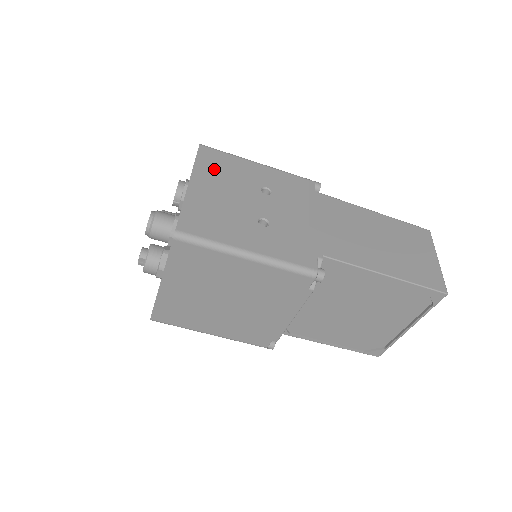
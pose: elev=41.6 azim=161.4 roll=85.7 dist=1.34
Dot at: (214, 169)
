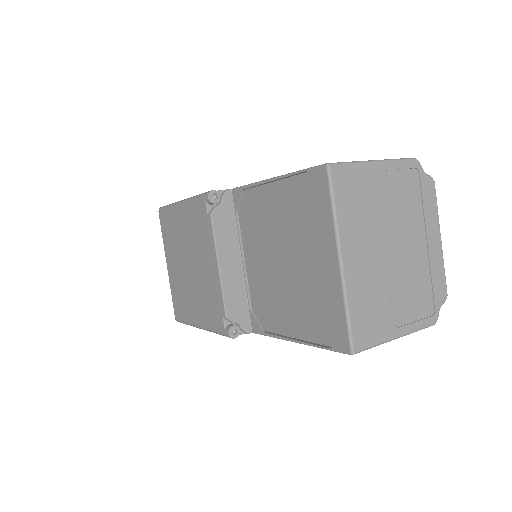
Dot at: occluded
